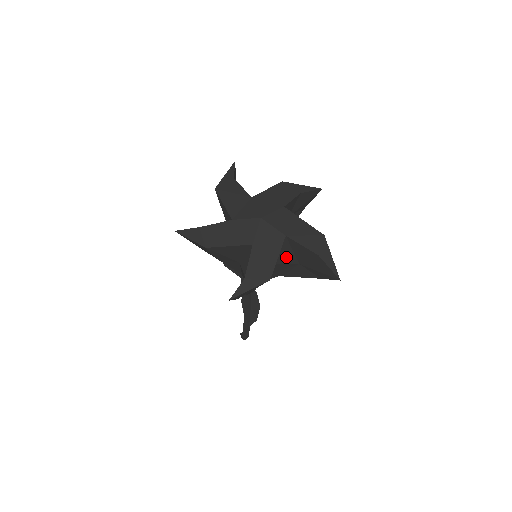
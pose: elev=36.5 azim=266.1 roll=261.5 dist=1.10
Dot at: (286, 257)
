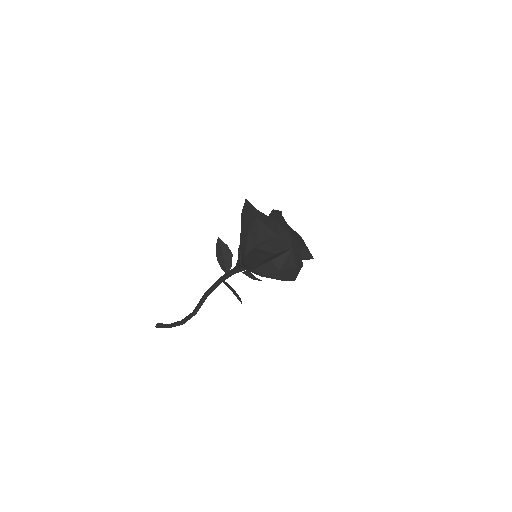
Dot at: occluded
